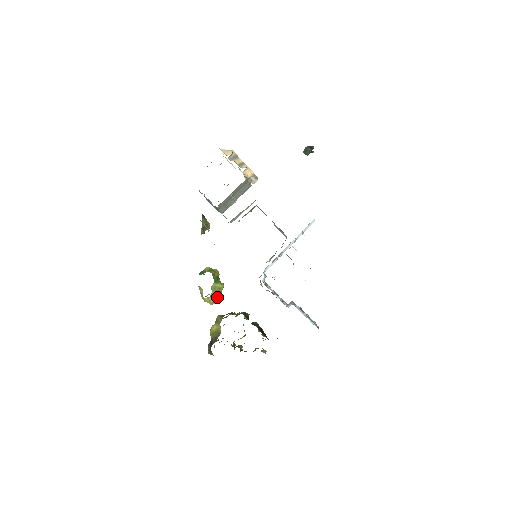
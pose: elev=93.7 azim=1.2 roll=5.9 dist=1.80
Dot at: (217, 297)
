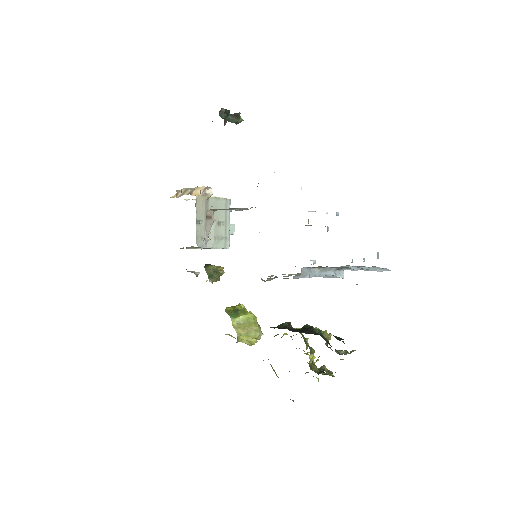
Dot at: (252, 331)
